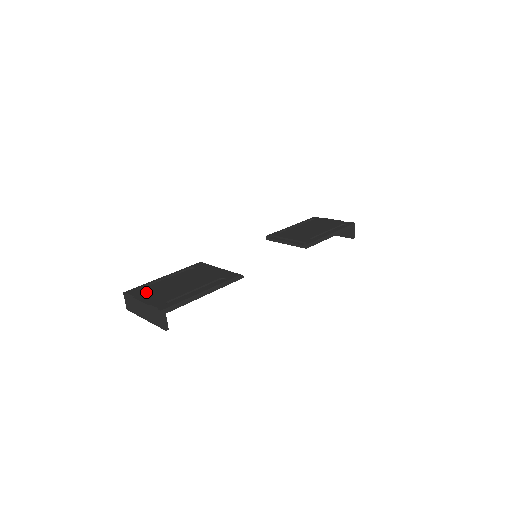
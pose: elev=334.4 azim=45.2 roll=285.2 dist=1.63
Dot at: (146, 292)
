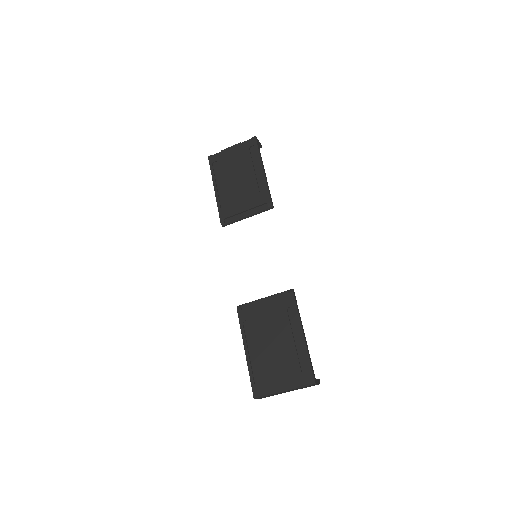
Dot at: (269, 380)
